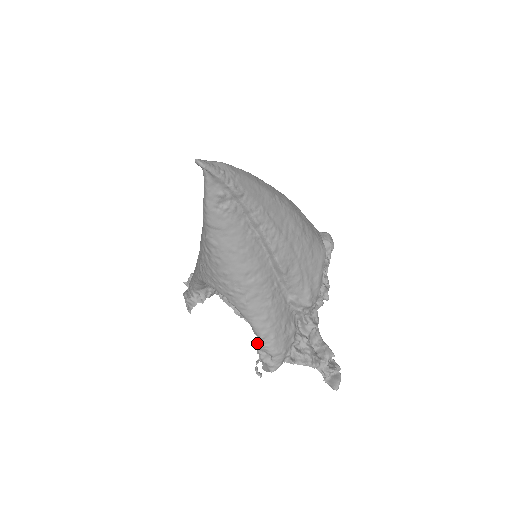
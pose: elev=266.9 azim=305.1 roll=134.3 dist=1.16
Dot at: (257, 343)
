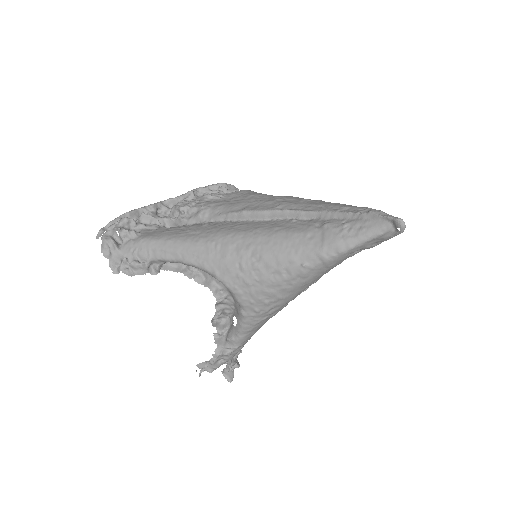
Dot at: (220, 347)
